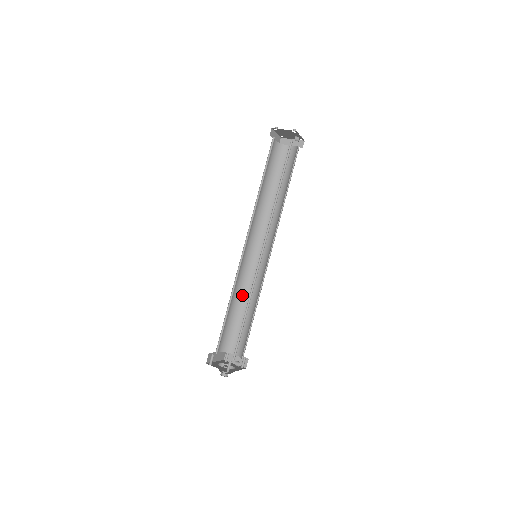
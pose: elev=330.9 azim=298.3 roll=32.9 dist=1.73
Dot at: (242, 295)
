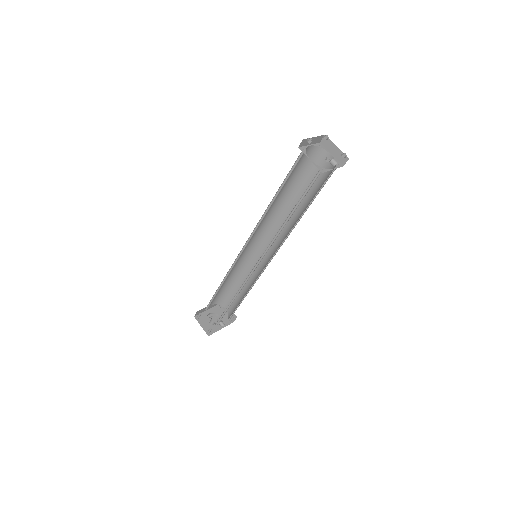
Dot at: (241, 273)
